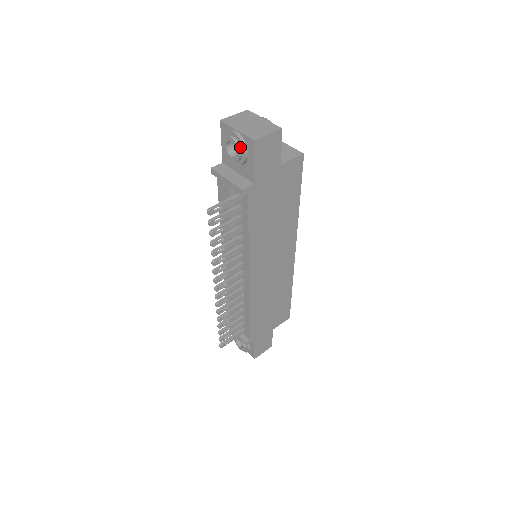
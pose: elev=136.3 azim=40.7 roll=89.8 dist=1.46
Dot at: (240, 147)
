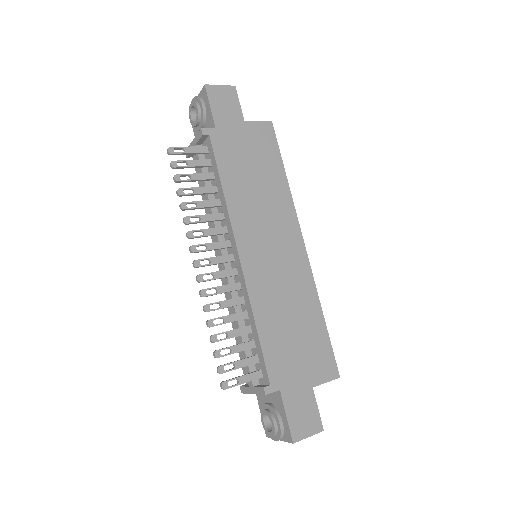
Dot at: (198, 103)
